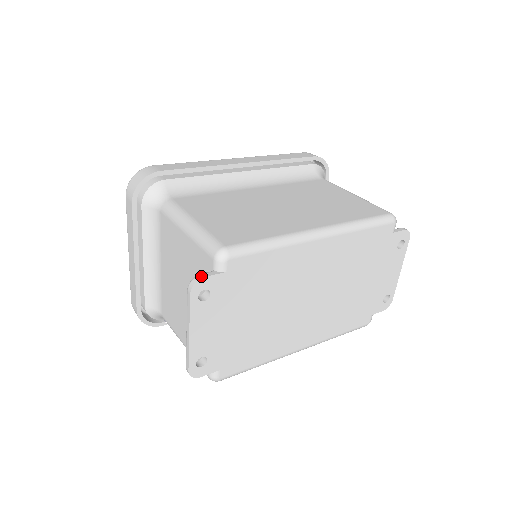
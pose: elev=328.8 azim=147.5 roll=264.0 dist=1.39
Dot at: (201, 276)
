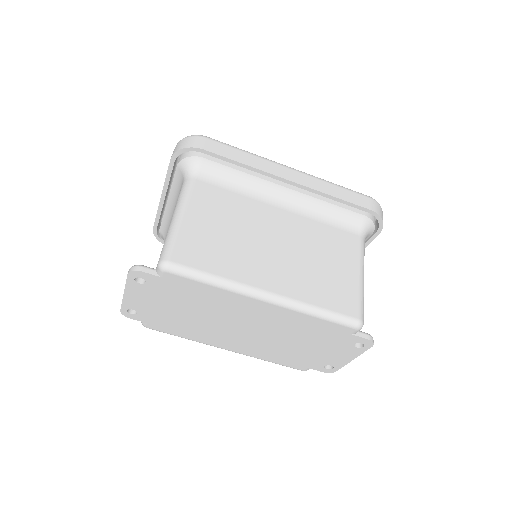
Dot at: (141, 269)
